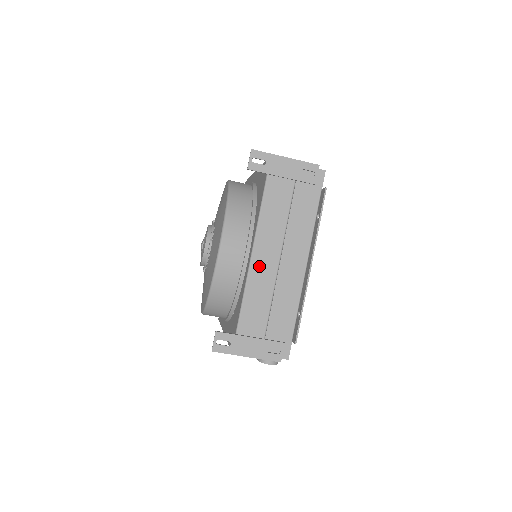
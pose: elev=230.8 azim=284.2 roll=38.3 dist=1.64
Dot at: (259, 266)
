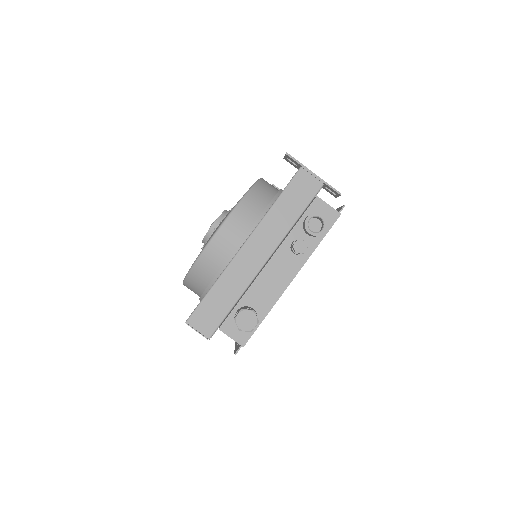
Dot at: occluded
